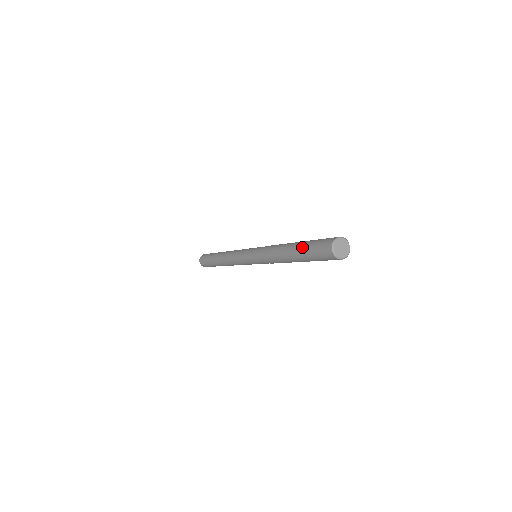
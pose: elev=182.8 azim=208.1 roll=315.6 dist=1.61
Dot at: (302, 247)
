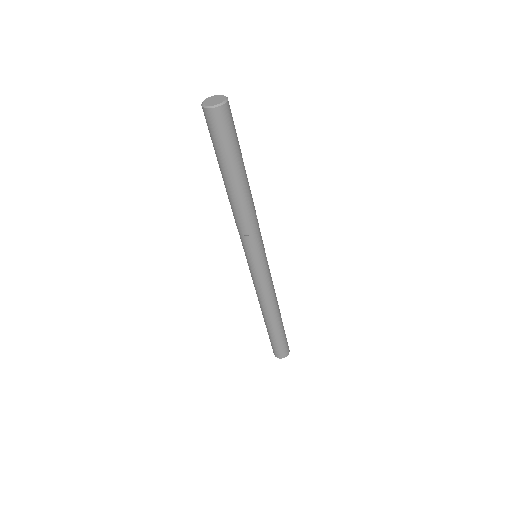
Dot at: (218, 161)
